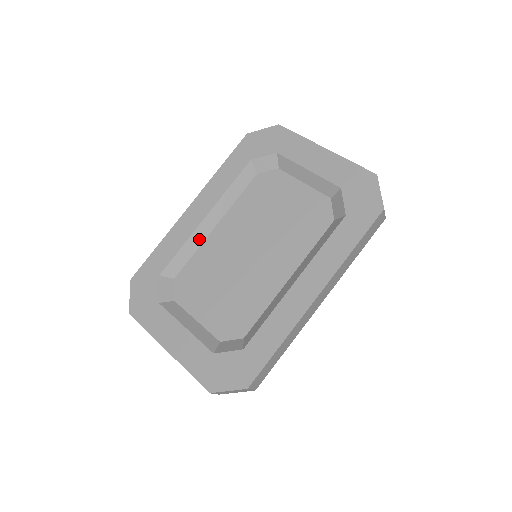
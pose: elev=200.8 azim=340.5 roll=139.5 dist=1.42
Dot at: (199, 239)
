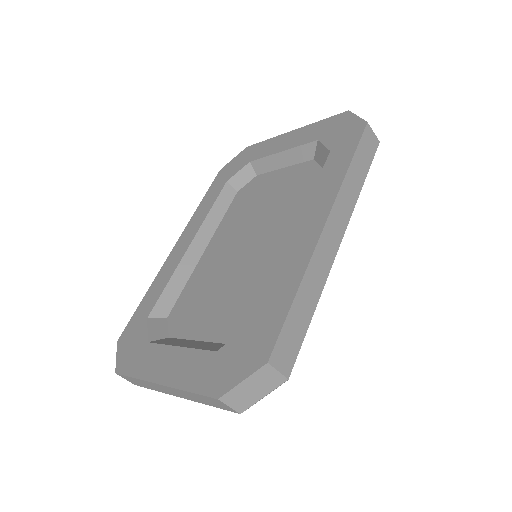
Dot at: (188, 267)
